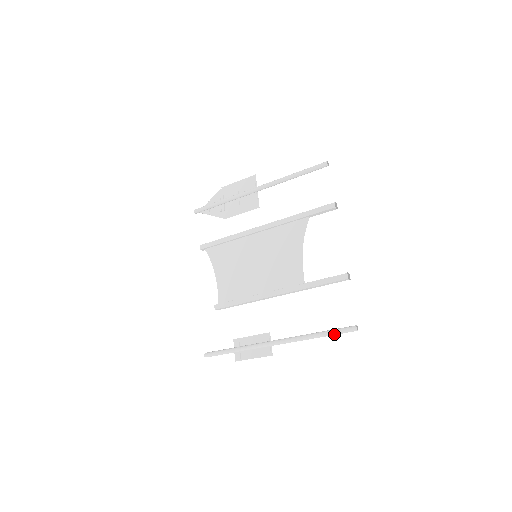
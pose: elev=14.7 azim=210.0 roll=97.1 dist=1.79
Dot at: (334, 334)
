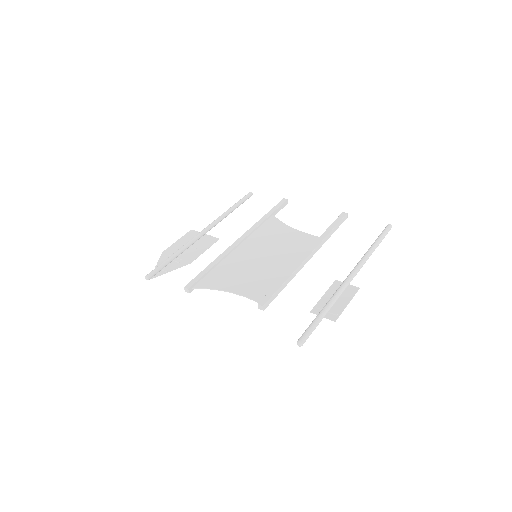
Dot at: (382, 238)
